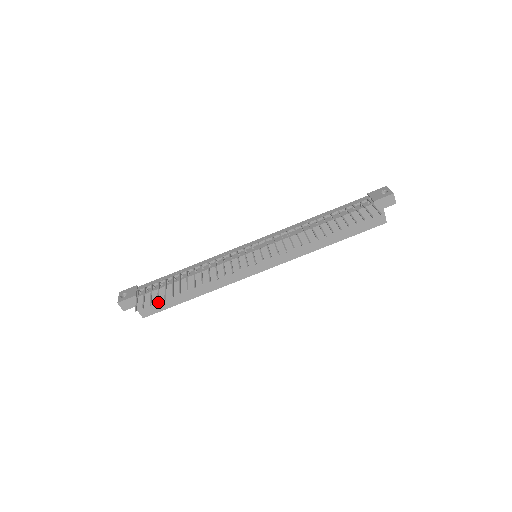
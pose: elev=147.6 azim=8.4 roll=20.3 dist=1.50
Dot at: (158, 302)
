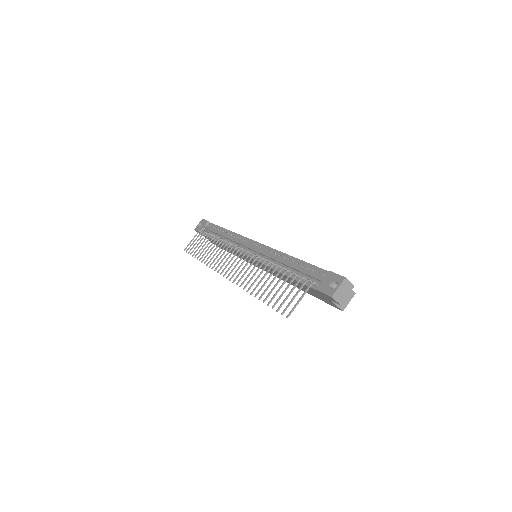
Dot at: occluded
